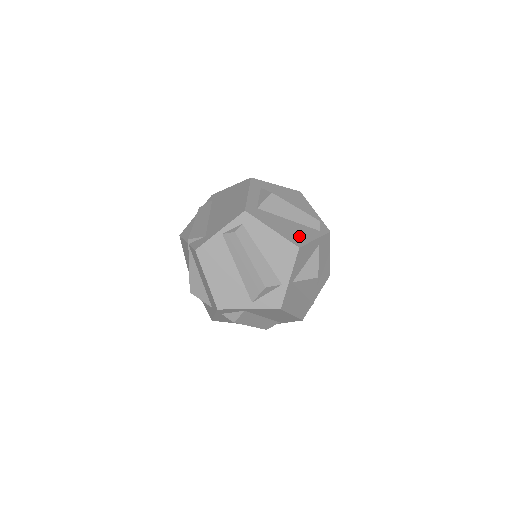
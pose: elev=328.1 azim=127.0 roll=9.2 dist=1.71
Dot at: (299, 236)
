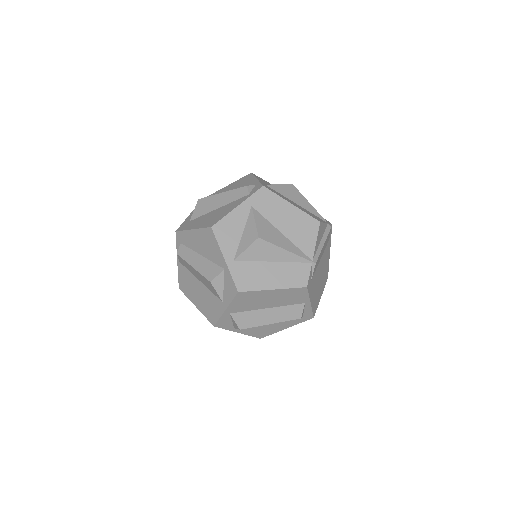
Dot at: (219, 216)
